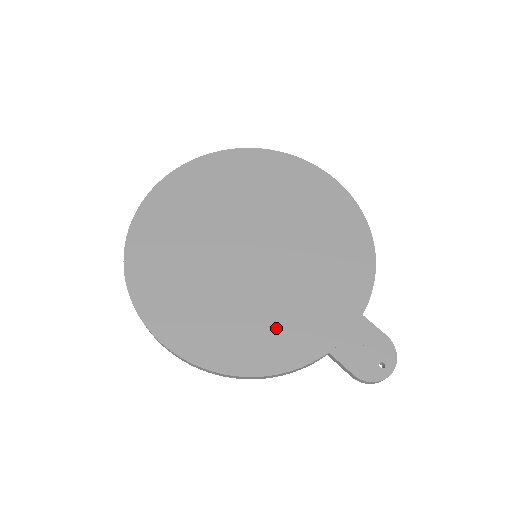
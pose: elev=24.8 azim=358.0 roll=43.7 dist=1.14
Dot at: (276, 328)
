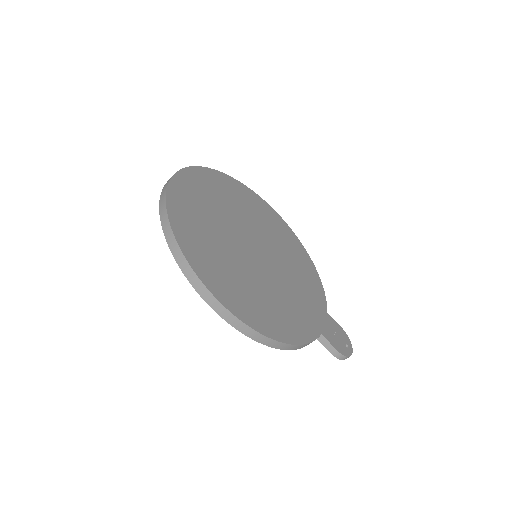
Dot at: (290, 311)
